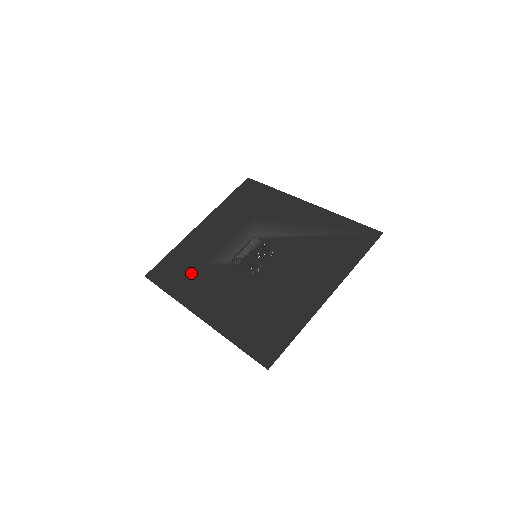
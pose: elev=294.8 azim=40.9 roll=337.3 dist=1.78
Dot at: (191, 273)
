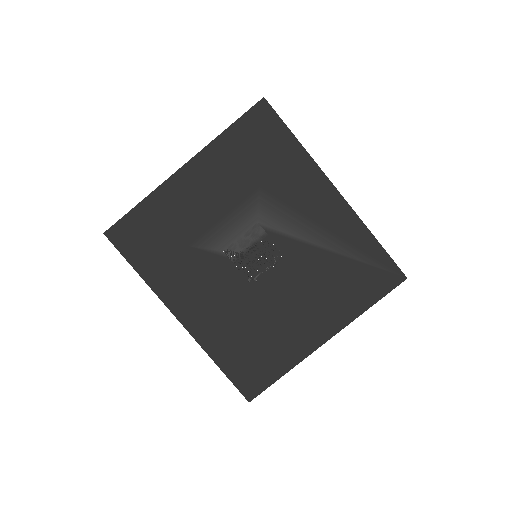
Dot at: (170, 252)
